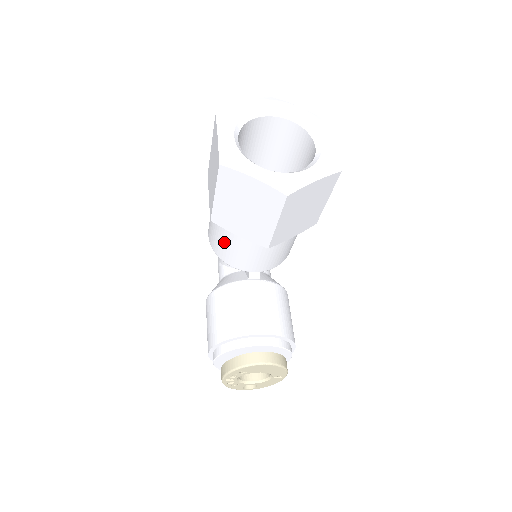
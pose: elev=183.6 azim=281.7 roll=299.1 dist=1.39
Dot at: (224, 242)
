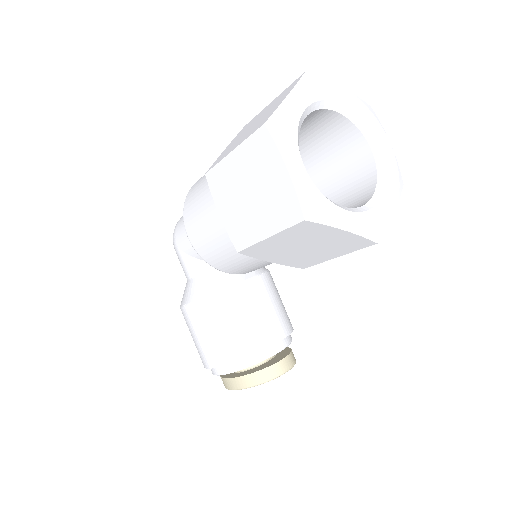
Dot at: (232, 258)
